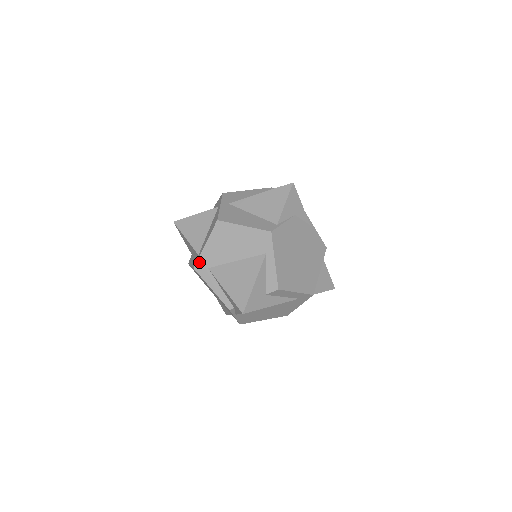
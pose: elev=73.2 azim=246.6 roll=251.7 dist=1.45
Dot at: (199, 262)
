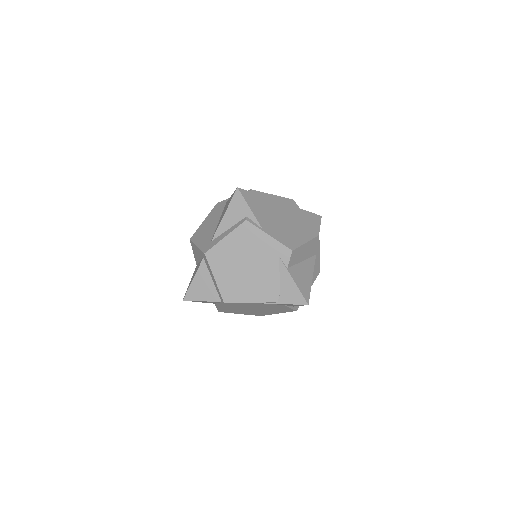
Dot at: (203, 249)
